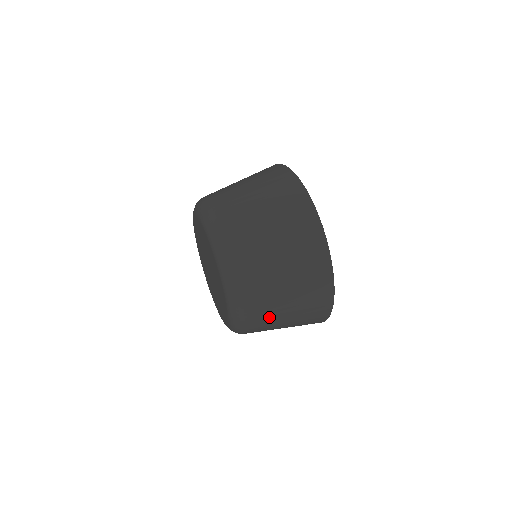
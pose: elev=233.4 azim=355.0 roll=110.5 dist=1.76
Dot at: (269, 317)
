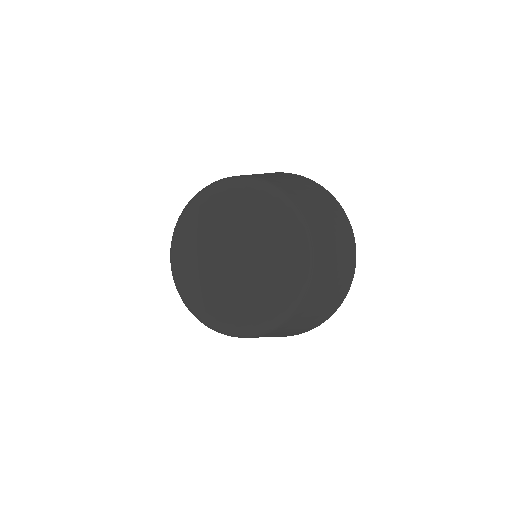
Dot at: (326, 244)
